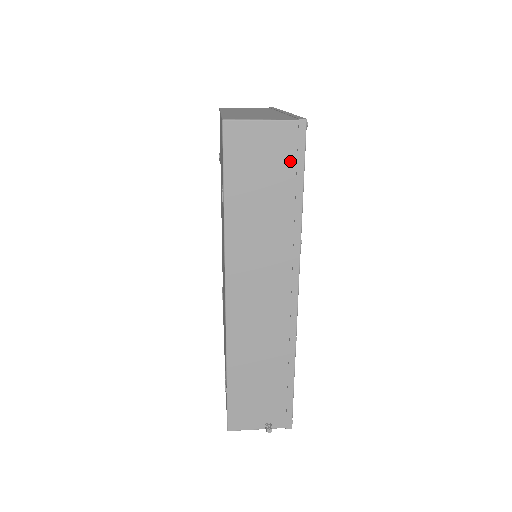
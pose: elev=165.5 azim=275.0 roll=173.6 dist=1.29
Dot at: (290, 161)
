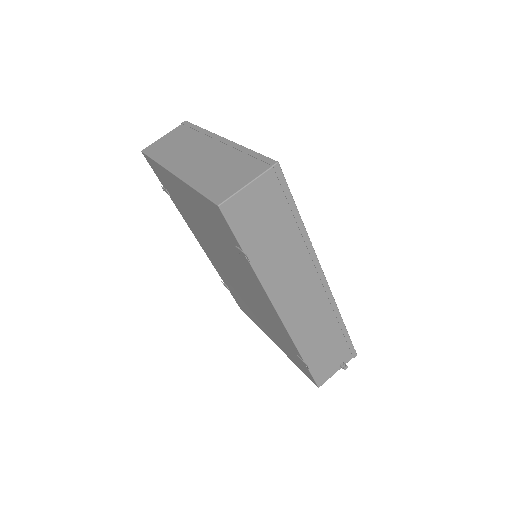
Dot at: (280, 198)
